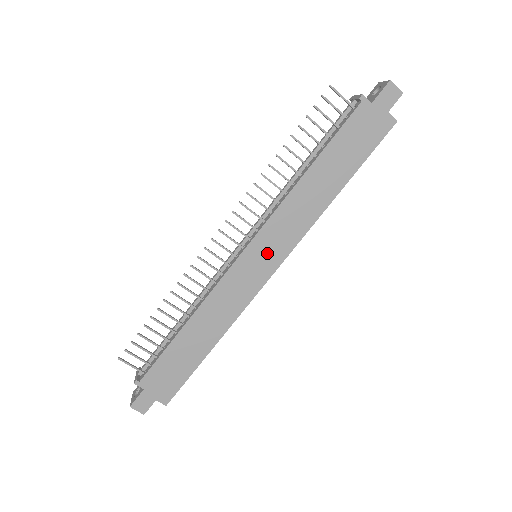
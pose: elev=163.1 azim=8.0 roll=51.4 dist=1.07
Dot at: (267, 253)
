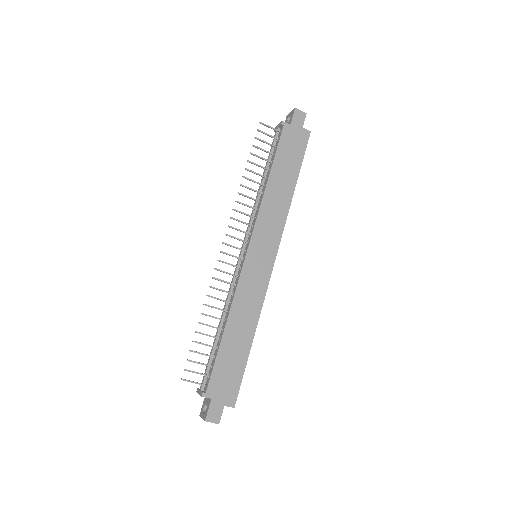
Dot at: (264, 248)
